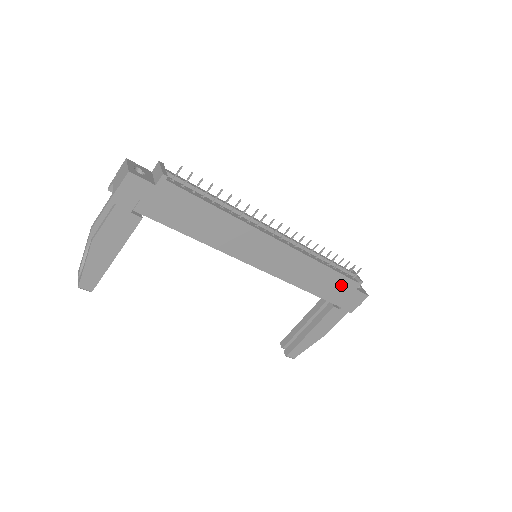
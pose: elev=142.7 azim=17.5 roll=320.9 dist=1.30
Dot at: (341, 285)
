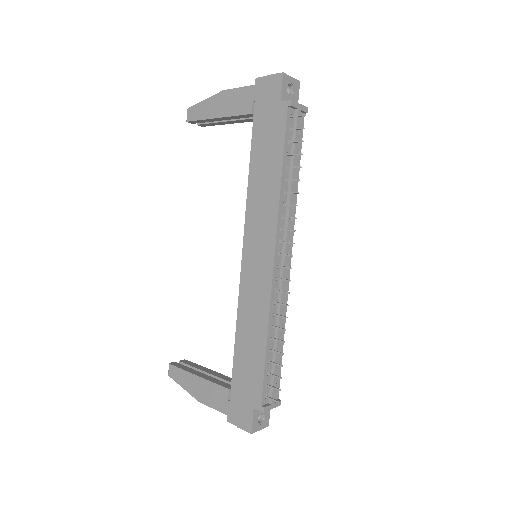
Dot at: (253, 381)
